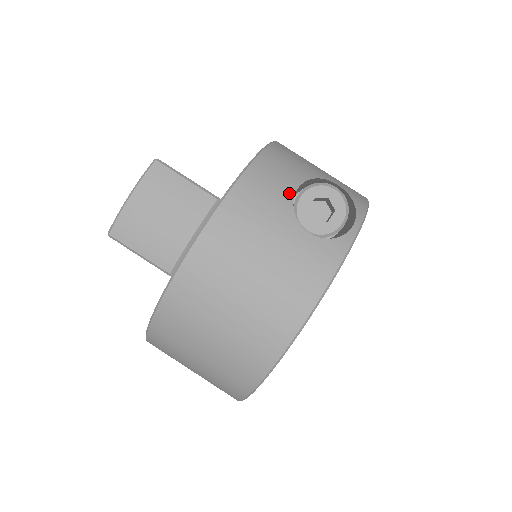
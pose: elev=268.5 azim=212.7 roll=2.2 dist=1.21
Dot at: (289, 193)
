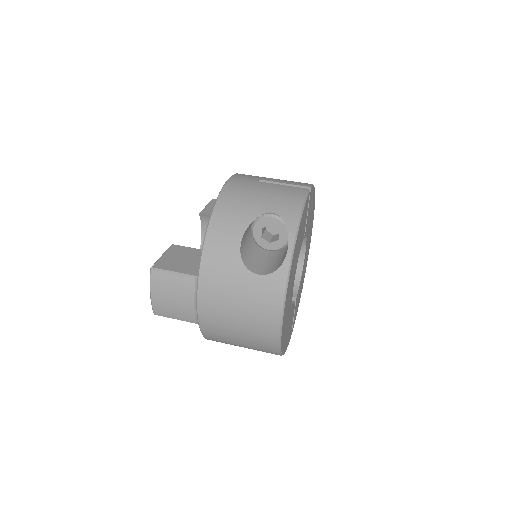
Dot at: (236, 251)
